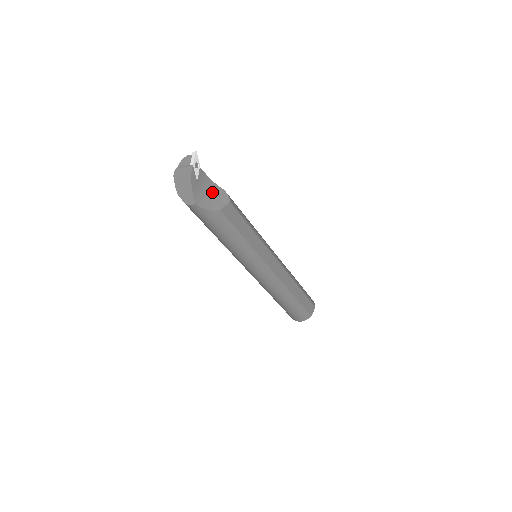
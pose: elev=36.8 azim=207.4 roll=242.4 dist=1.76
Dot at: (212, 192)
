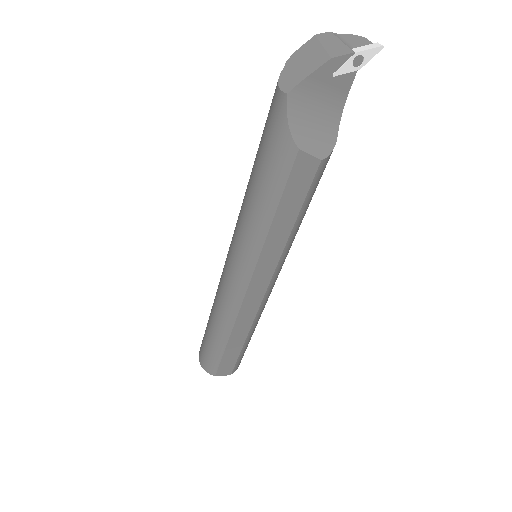
Dot at: (323, 119)
